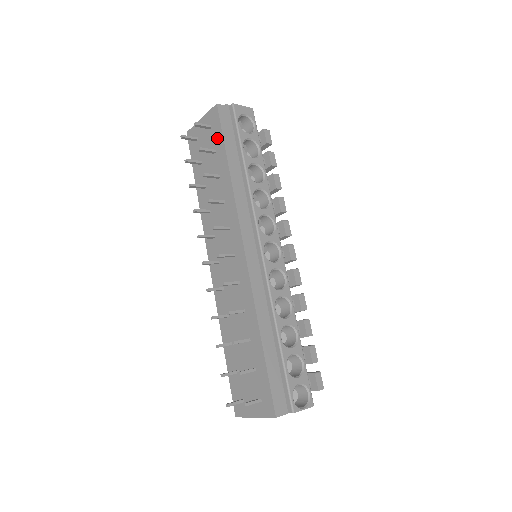
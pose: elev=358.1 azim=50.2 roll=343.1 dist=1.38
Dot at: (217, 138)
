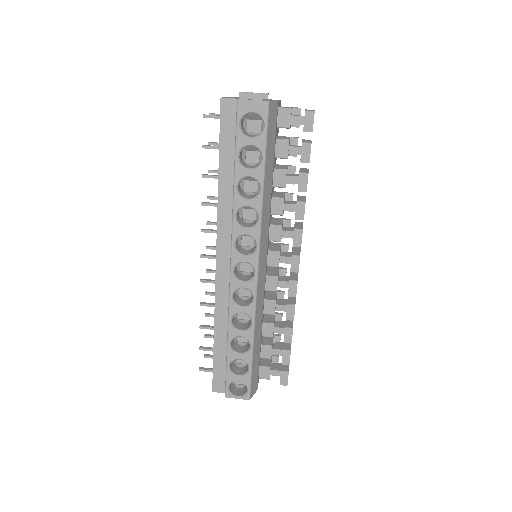
Dot at: occluded
